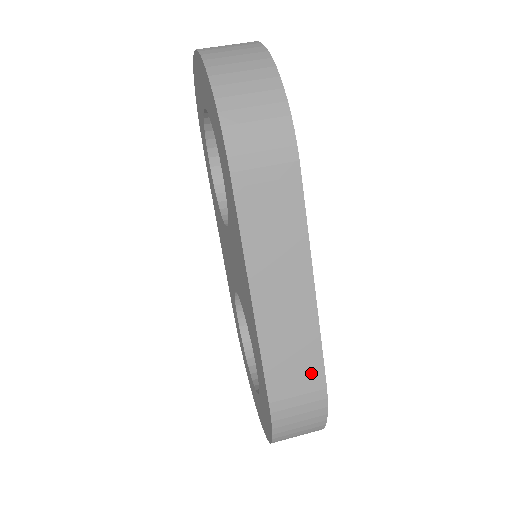
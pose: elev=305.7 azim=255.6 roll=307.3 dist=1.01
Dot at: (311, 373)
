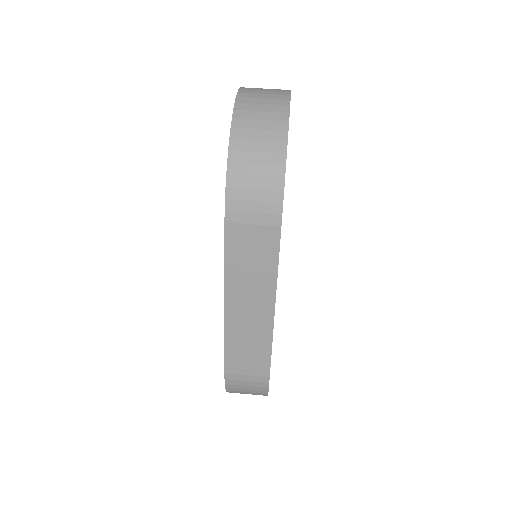
Dot at: (260, 365)
